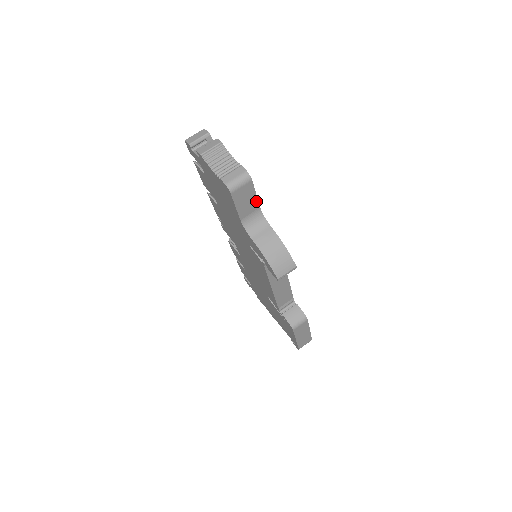
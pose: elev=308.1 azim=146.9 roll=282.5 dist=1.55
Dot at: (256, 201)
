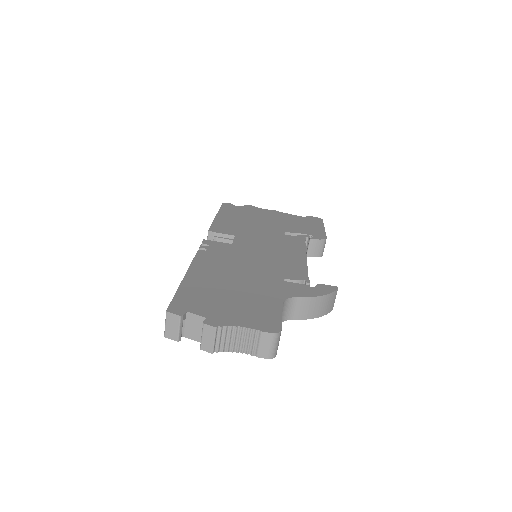
Dot at: (281, 312)
